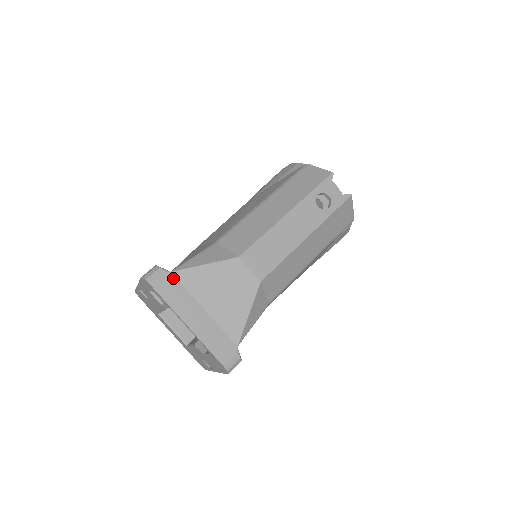
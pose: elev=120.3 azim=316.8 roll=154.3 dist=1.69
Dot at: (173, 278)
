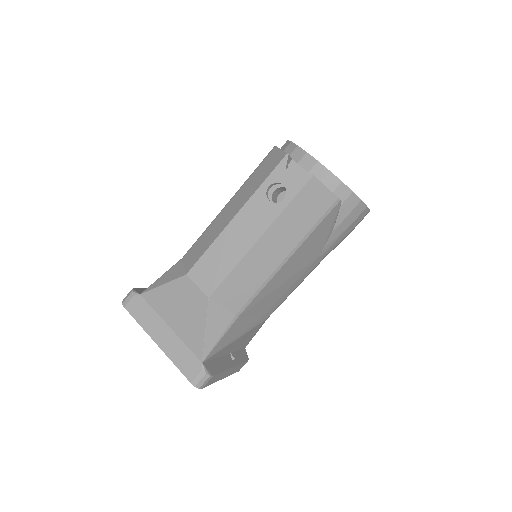
Dot at: (142, 300)
